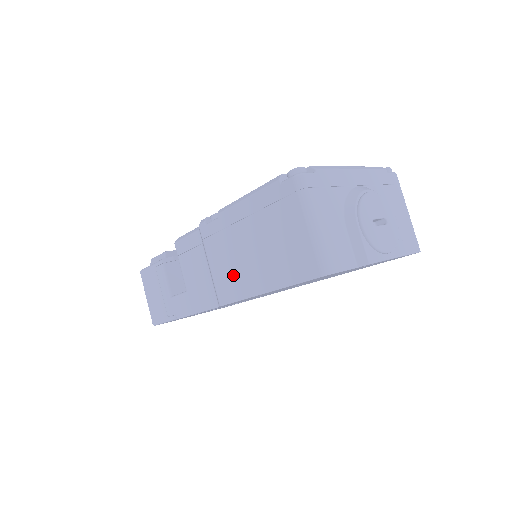
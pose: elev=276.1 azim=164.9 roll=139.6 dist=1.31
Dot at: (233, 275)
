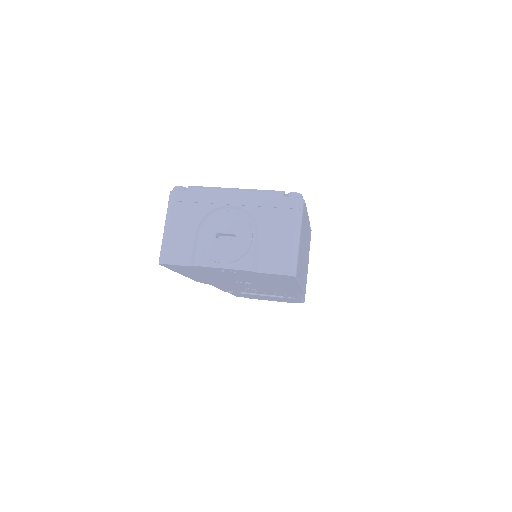
Dot at: occluded
